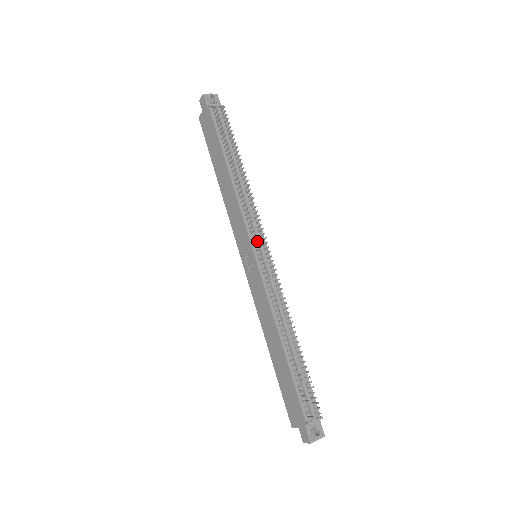
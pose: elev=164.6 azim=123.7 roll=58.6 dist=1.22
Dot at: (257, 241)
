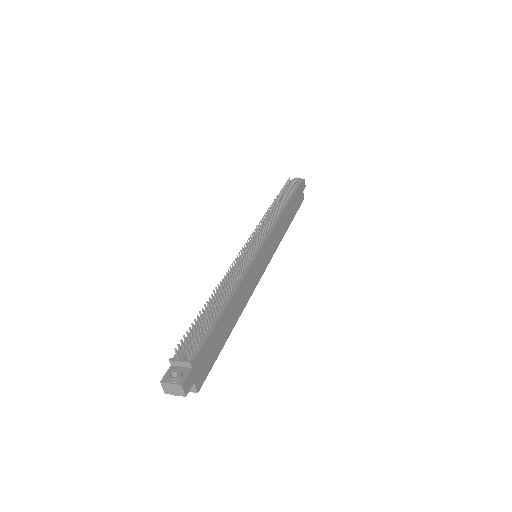
Dot at: (256, 239)
